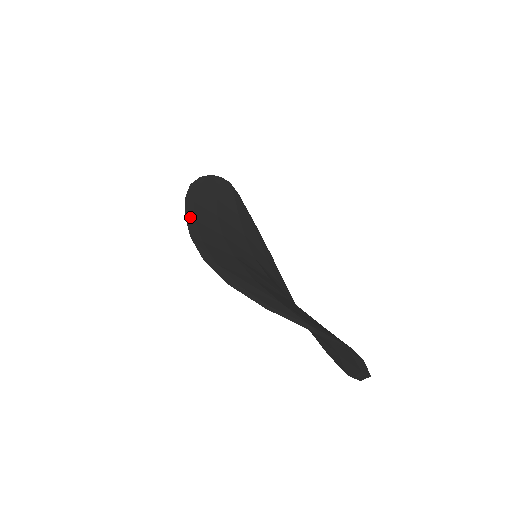
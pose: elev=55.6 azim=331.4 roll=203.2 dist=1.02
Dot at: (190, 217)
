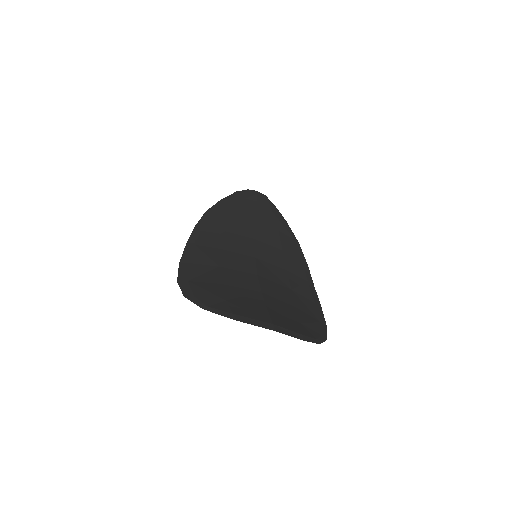
Dot at: (191, 244)
